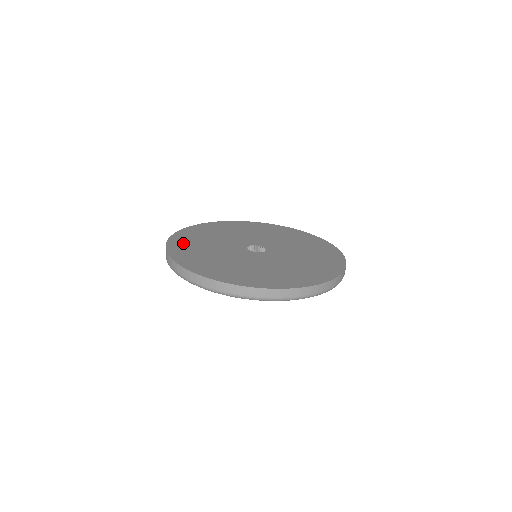
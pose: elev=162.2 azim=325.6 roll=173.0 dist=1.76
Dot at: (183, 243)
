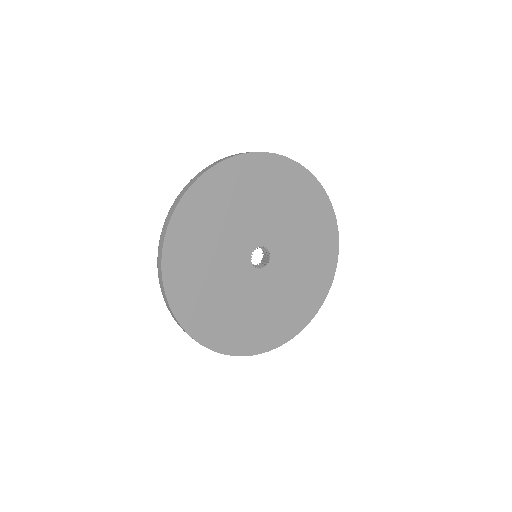
Dot at: (182, 253)
